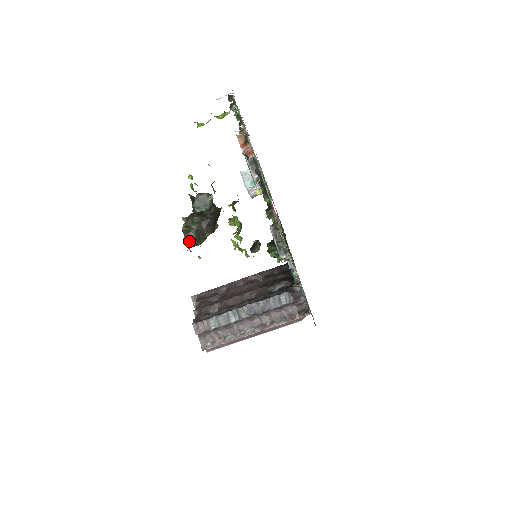
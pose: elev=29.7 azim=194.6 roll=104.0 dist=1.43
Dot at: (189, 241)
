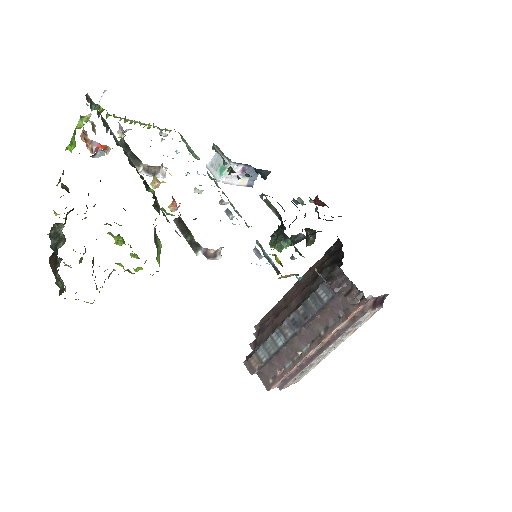
Dot at: (59, 290)
